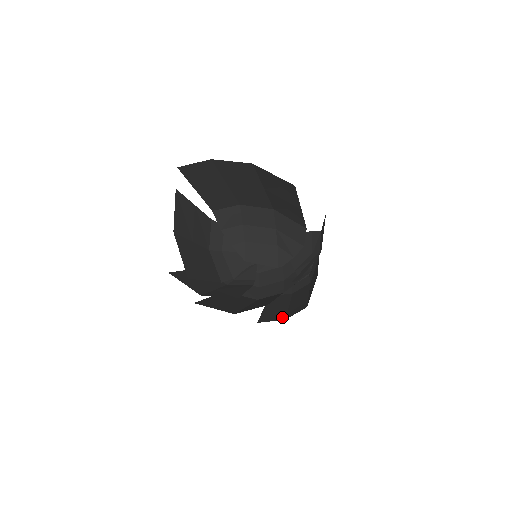
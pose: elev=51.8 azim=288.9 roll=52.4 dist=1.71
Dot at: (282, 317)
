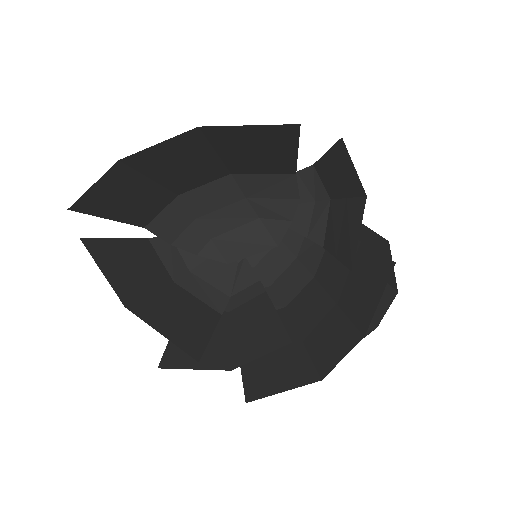
Dot at: occluded
